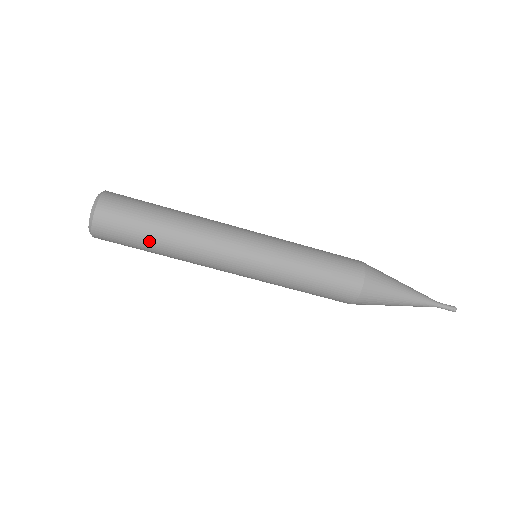
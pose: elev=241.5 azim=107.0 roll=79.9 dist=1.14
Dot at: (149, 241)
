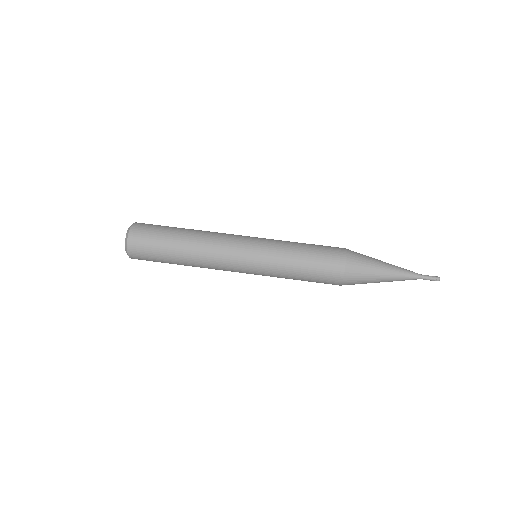
Dot at: (170, 246)
